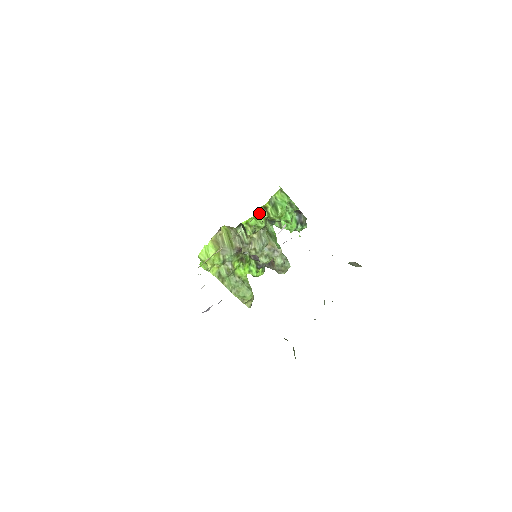
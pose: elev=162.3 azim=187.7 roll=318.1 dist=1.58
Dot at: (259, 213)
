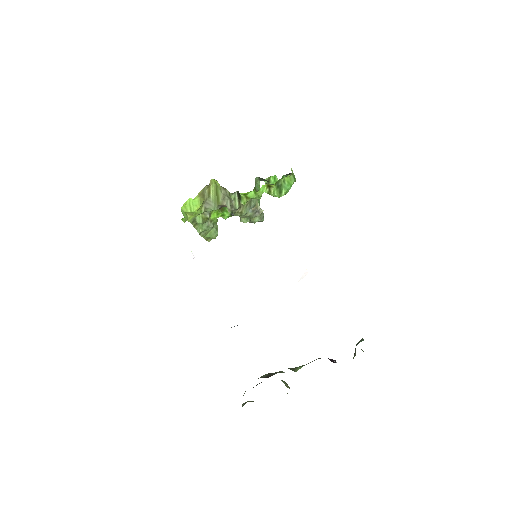
Dot at: (261, 189)
